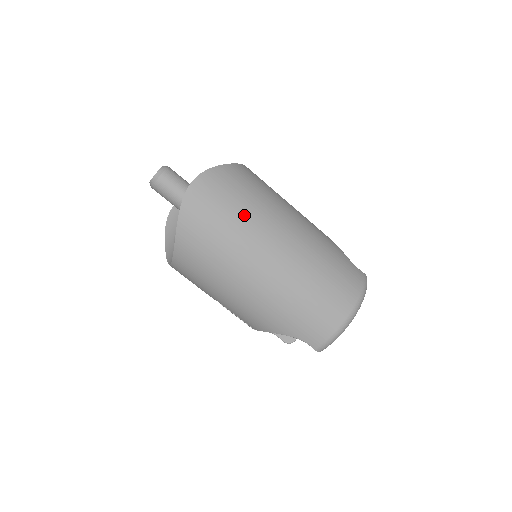
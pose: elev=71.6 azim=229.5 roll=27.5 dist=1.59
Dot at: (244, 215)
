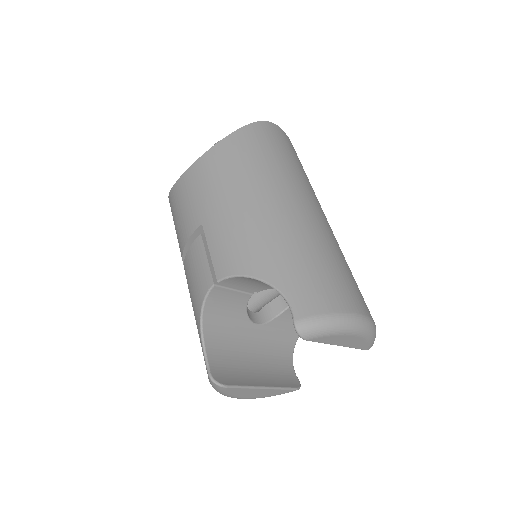
Dot at: (301, 171)
